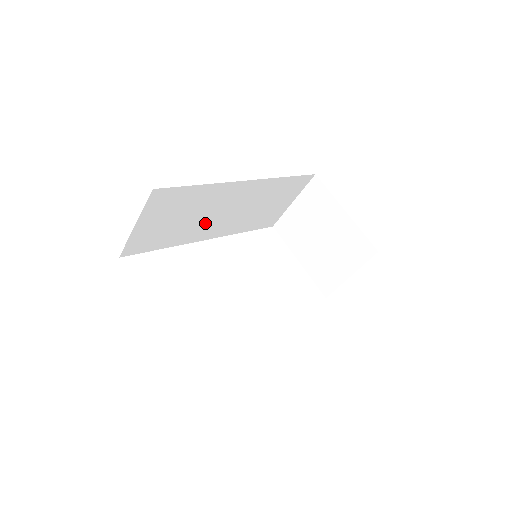
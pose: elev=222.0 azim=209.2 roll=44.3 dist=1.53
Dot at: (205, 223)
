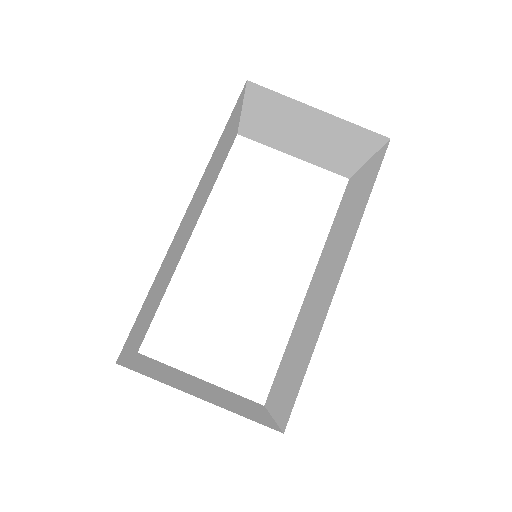
Dot at: (177, 253)
